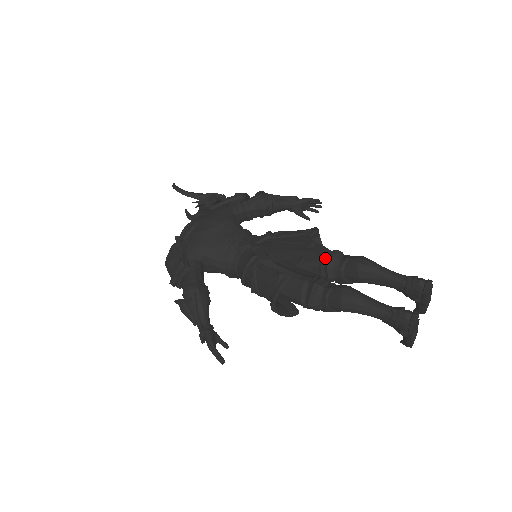
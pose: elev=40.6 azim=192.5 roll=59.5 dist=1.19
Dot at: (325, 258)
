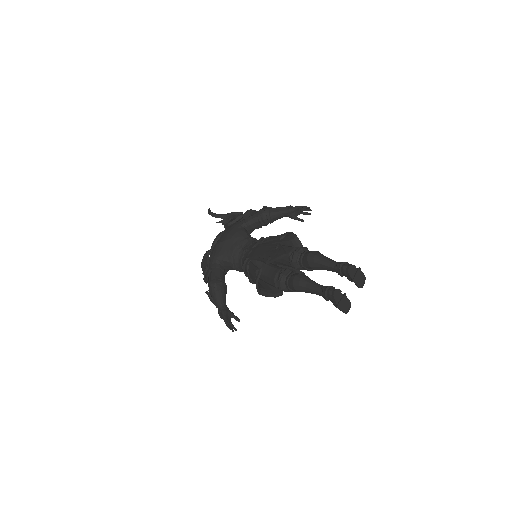
Dot at: (280, 257)
